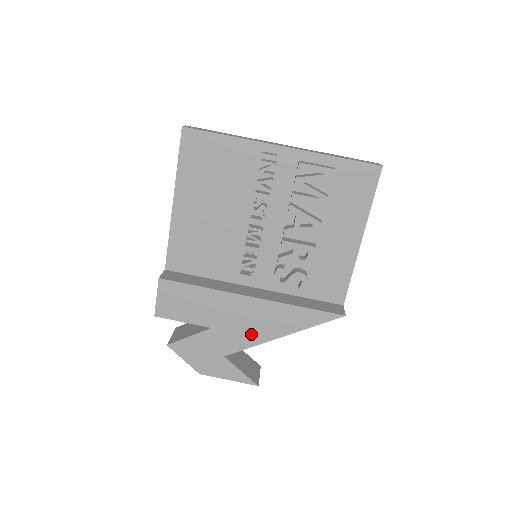
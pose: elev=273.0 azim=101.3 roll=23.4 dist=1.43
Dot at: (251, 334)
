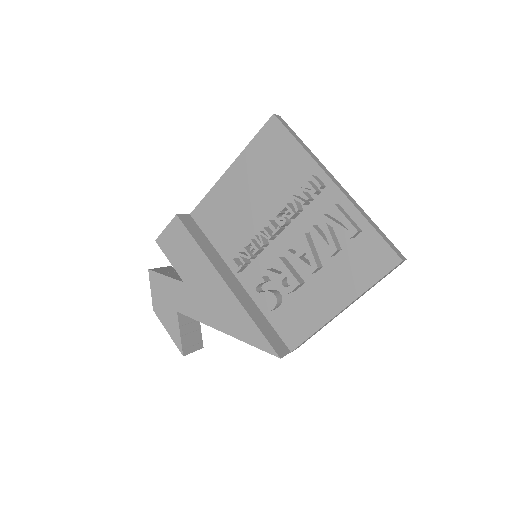
Dot at: (206, 311)
